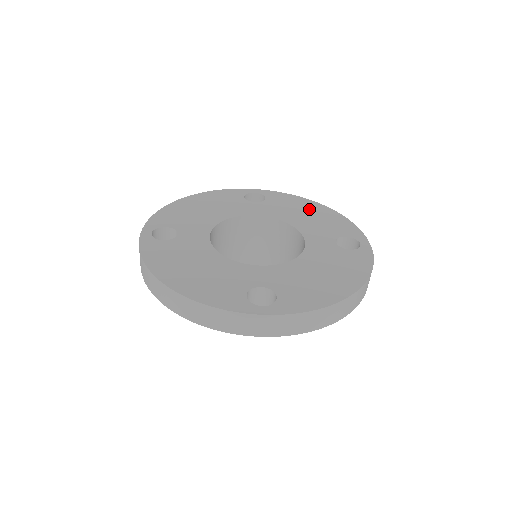
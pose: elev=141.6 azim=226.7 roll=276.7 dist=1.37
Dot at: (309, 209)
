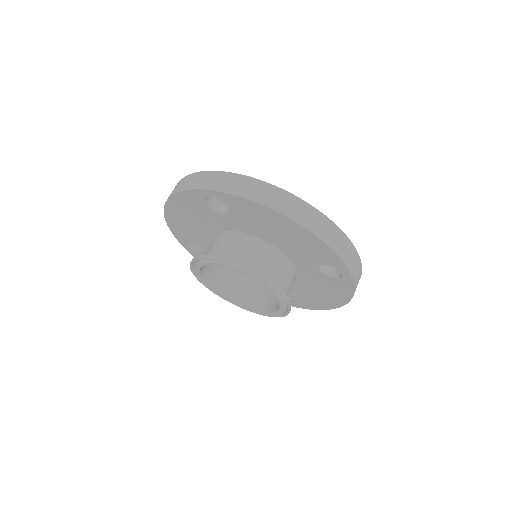
Dot at: occluded
